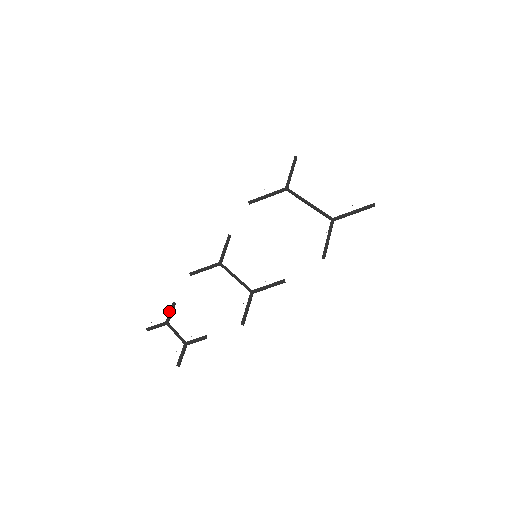
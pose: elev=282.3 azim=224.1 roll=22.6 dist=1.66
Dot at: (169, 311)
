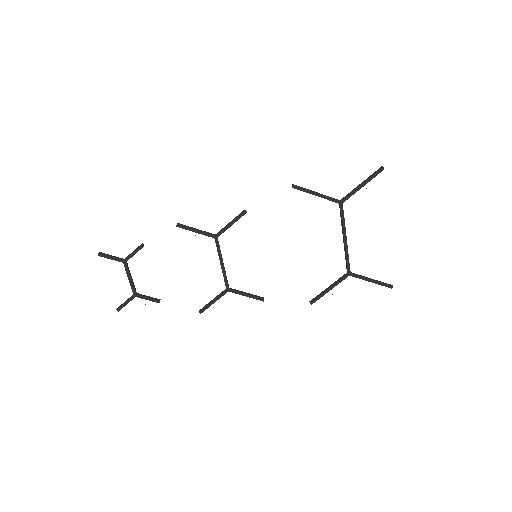
Dot at: (133, 252)
